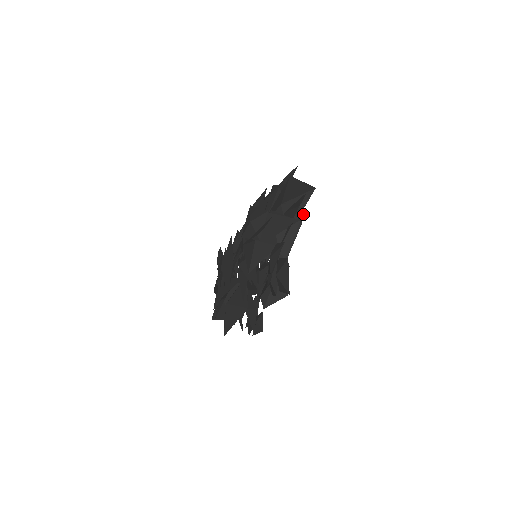
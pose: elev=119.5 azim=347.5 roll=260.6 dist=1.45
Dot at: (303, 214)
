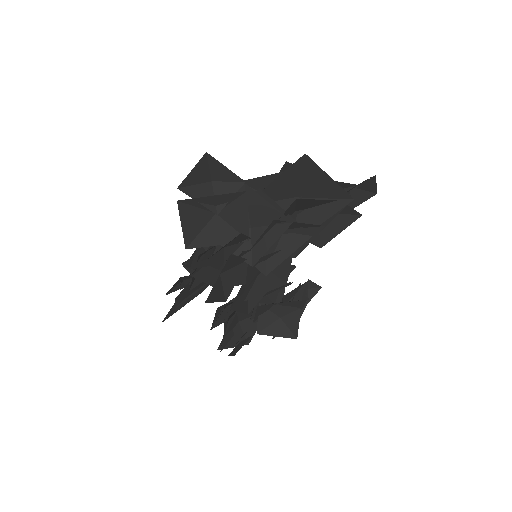
Dot at: (317, 225)
